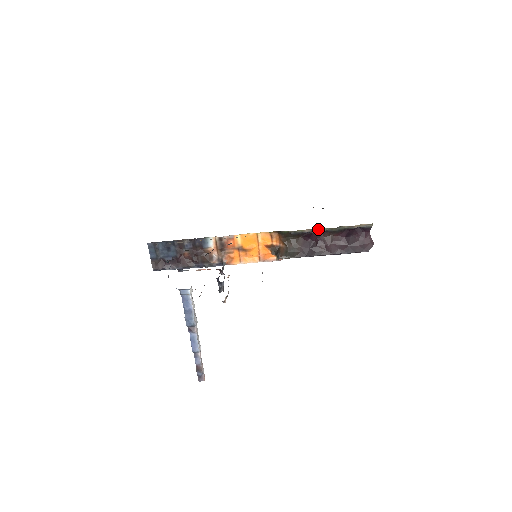
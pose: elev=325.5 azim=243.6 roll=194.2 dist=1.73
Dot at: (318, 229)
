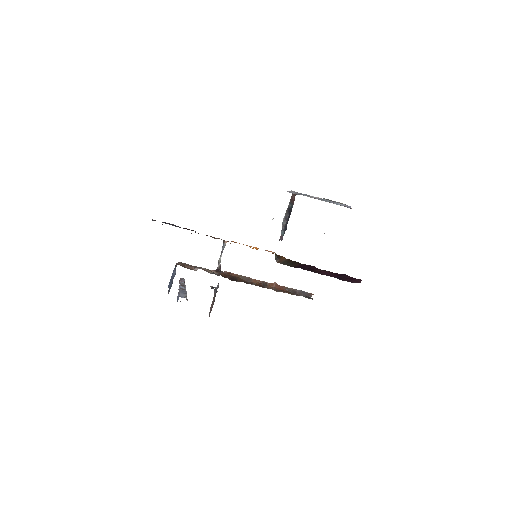
Dot at: occluded
